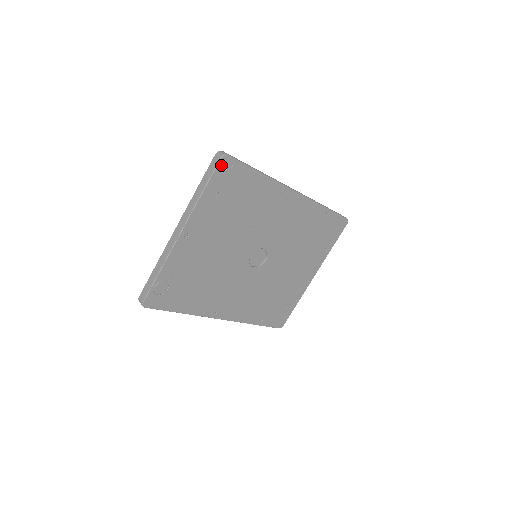
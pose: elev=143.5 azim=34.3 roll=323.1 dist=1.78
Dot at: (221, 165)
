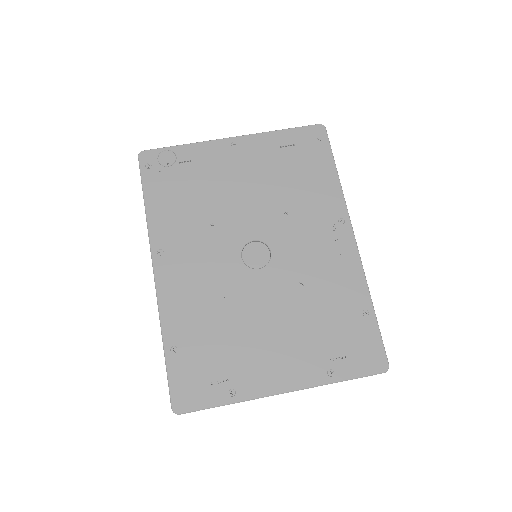
Dot at: (314, 129)
